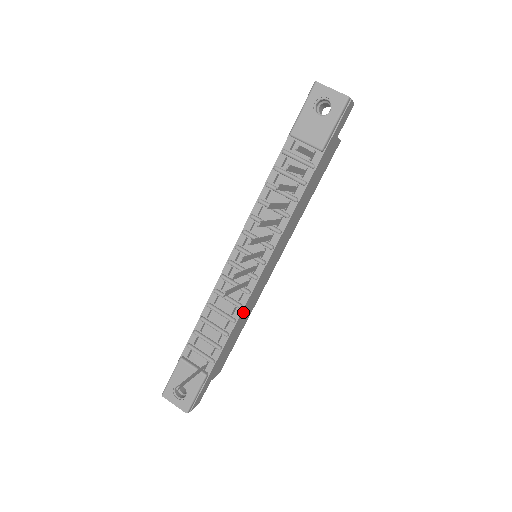
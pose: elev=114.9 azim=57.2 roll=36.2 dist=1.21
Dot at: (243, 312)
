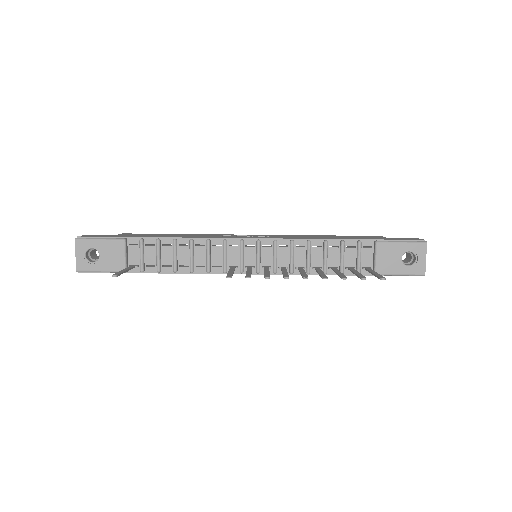
Dot at: occluded
